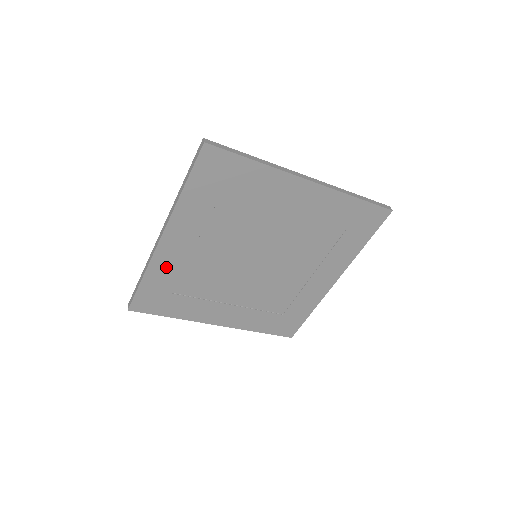
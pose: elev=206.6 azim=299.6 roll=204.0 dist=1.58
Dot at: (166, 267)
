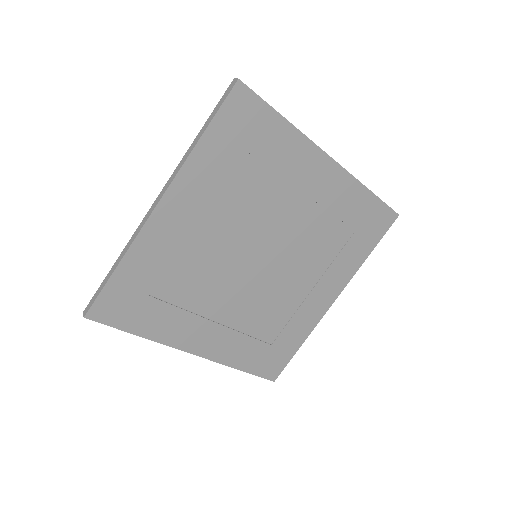
Dot at: (152, 252)
